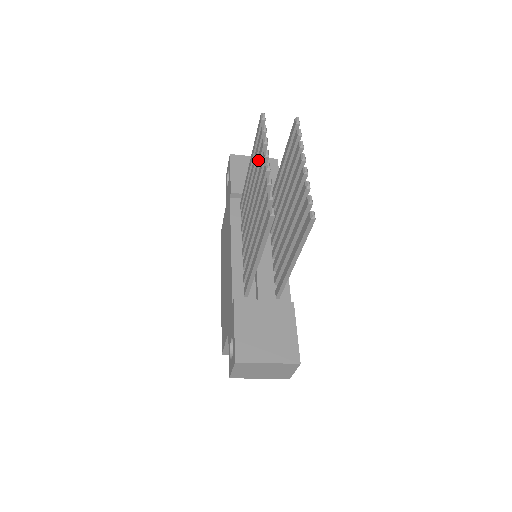
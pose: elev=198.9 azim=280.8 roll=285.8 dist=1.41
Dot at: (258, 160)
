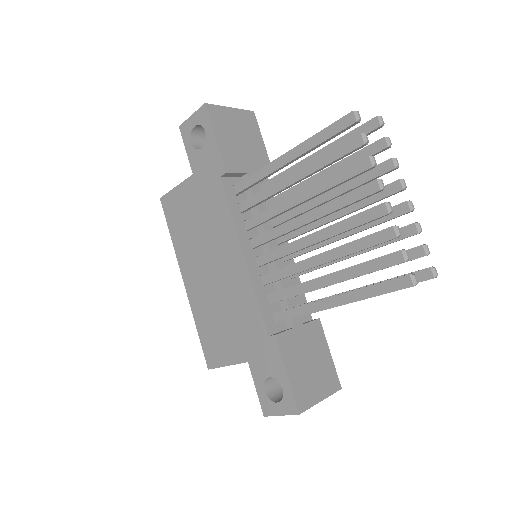
Dot at: (343, 176)
